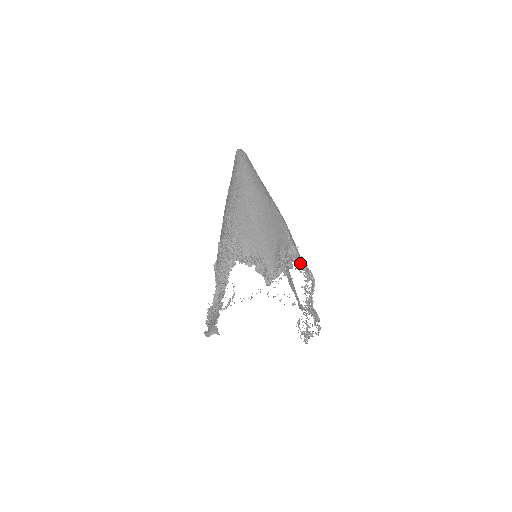
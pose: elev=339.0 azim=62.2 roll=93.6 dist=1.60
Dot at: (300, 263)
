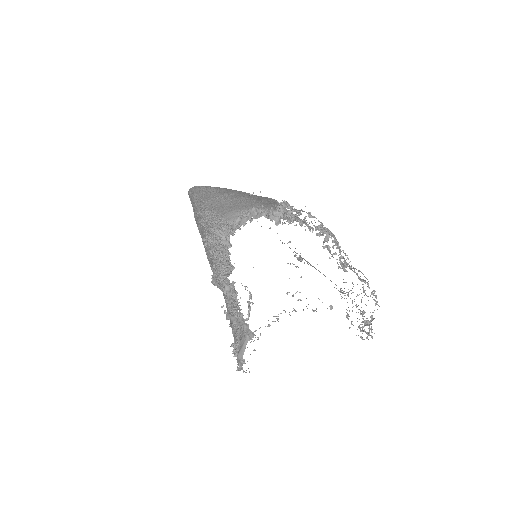
Dot at: (306, 220)
